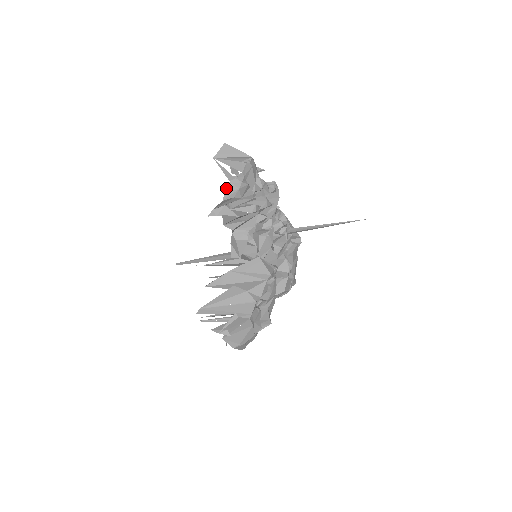
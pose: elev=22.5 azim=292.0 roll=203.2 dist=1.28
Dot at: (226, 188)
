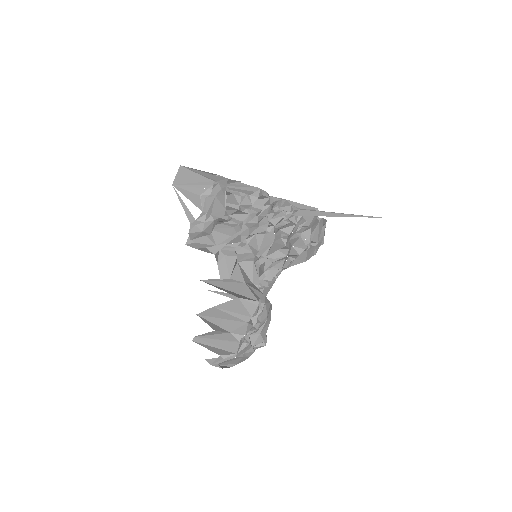
Dot at: (189, 231)
